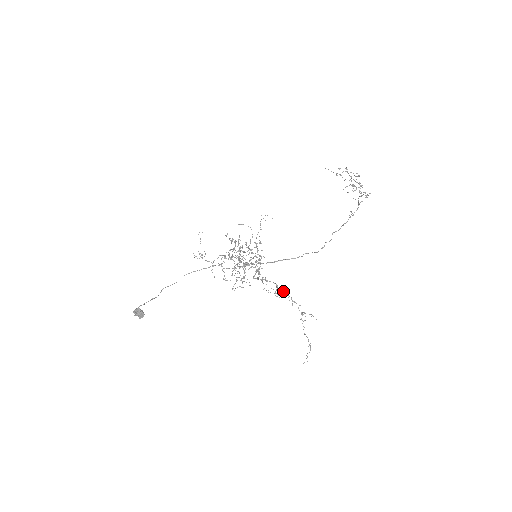
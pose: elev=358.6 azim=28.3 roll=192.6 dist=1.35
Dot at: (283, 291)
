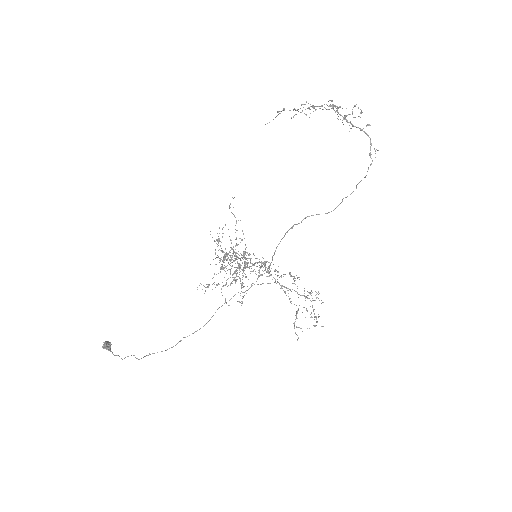
Dot at: occluded
